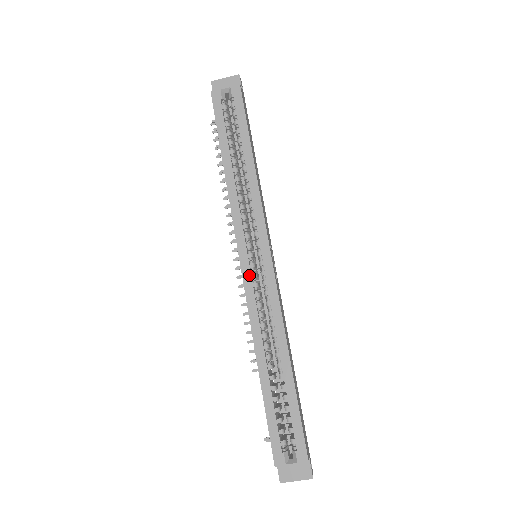
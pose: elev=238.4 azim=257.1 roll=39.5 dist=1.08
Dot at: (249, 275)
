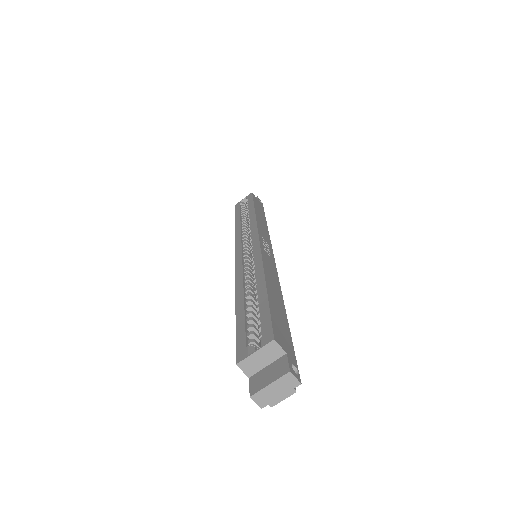
Dot at: (240, 255)
